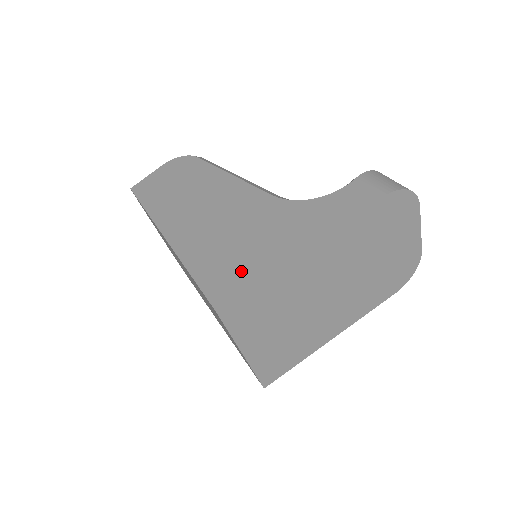
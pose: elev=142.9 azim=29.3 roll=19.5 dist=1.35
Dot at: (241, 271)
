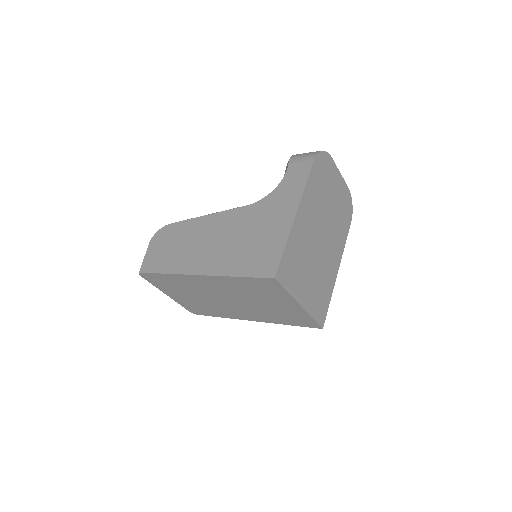
Dot at: (269, 251)
